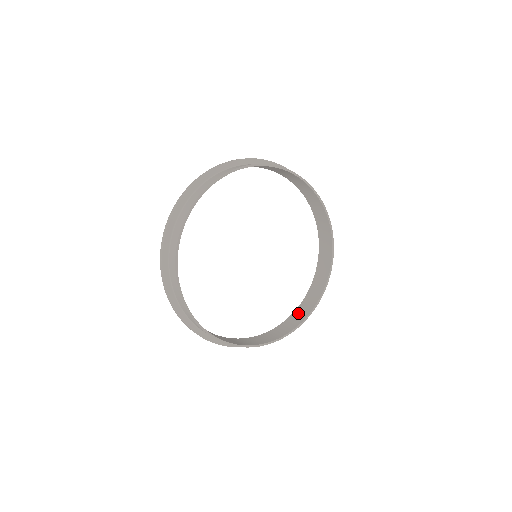
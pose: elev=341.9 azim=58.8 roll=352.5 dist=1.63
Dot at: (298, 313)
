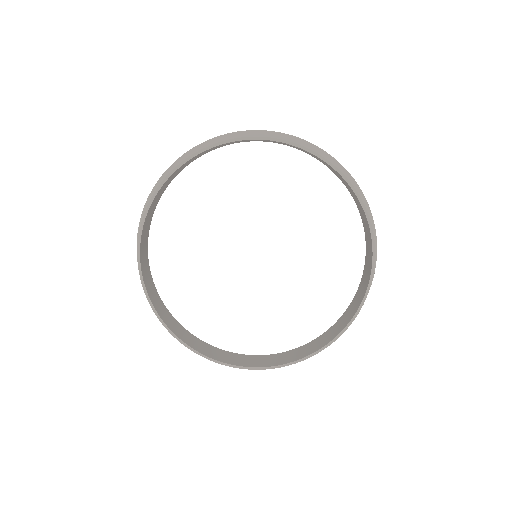
Dot at: (313, 343)
